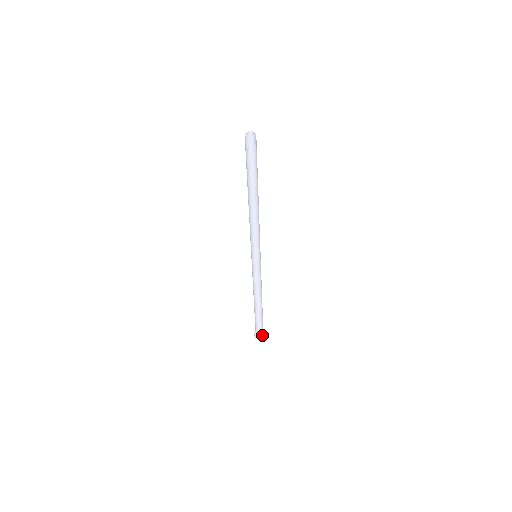
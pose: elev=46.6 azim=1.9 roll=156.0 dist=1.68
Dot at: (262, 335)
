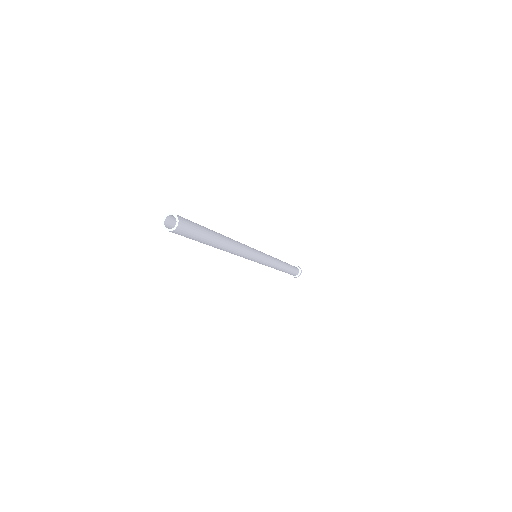
Dot at: (297, 275)
